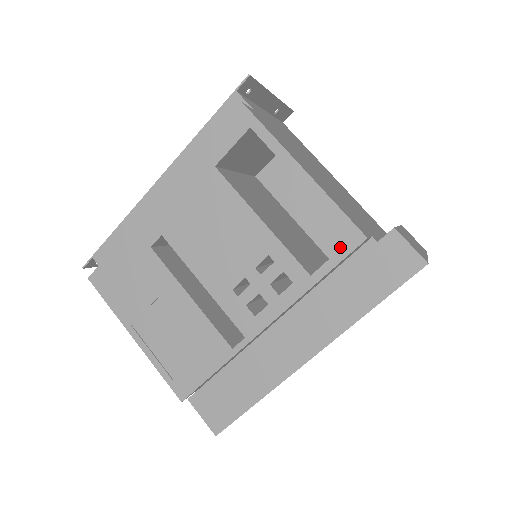
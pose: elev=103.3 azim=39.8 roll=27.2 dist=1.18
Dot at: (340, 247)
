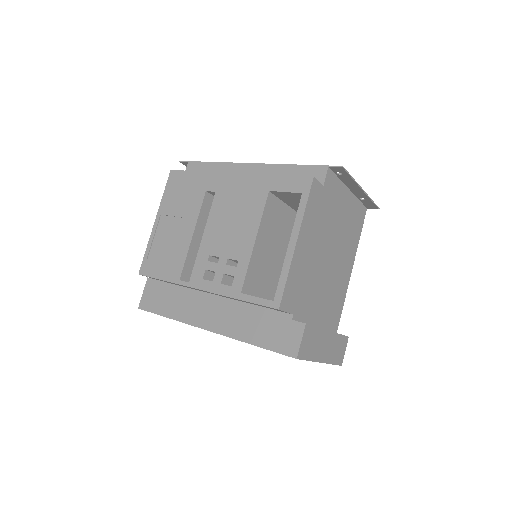
Dot at: occluded
